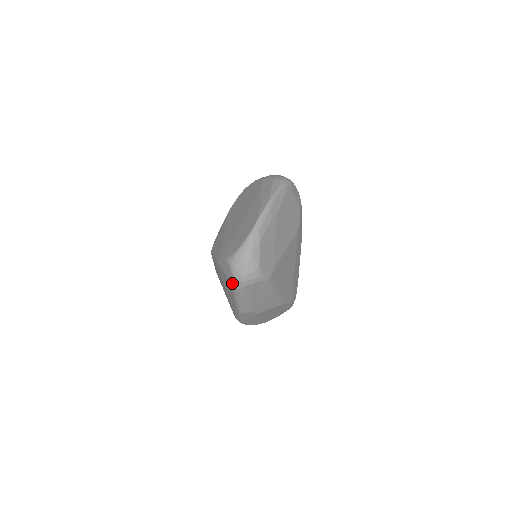
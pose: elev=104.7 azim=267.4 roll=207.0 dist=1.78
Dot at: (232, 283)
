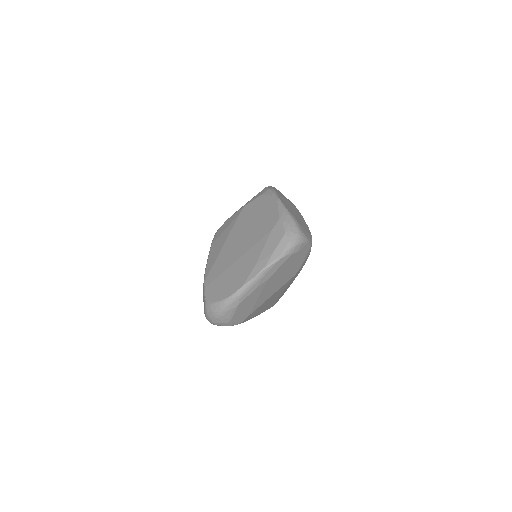
Dot at: (205, 316)
